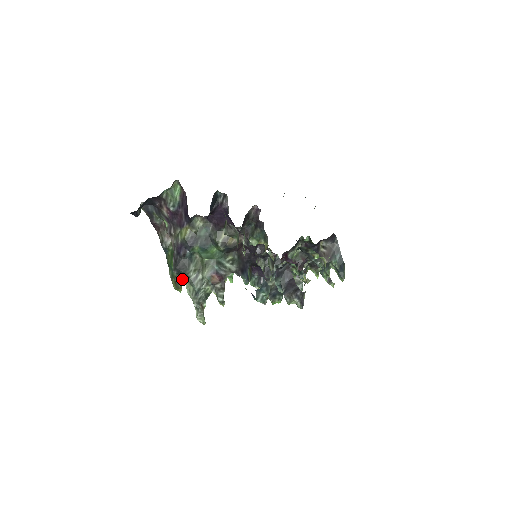
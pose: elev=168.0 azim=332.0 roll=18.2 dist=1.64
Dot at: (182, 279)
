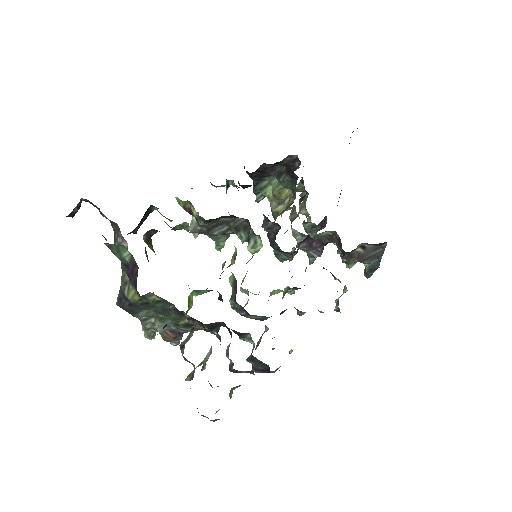
Dot at: occluded
